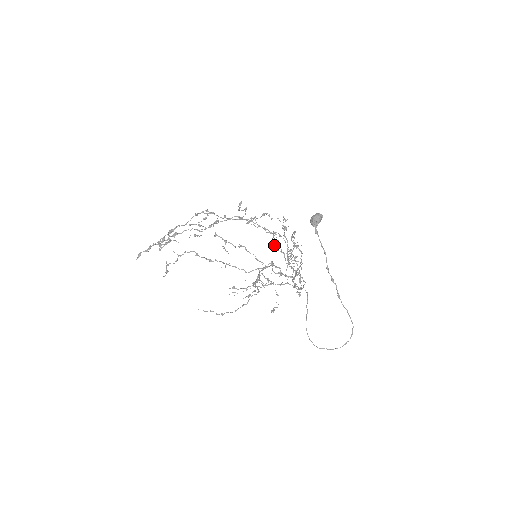
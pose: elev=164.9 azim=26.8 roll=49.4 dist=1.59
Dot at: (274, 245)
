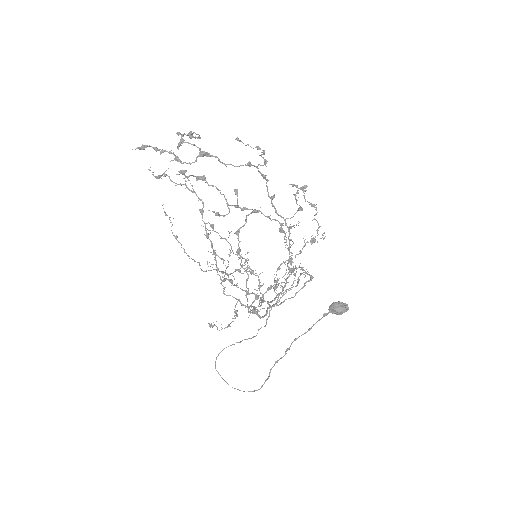
Dot at: (289, 228)
